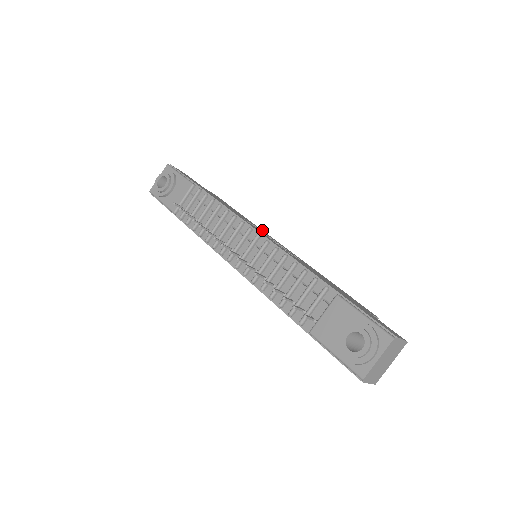
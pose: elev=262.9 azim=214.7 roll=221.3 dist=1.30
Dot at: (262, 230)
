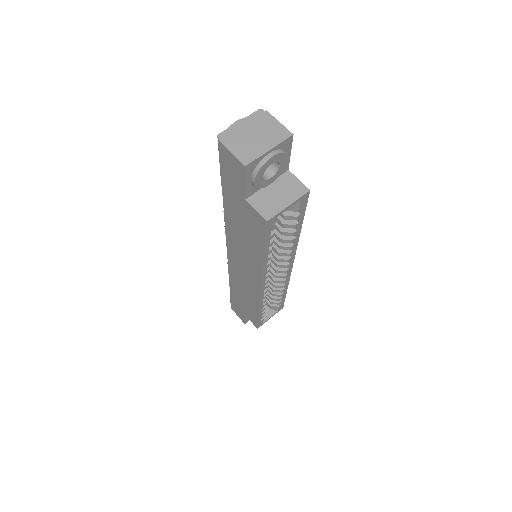
Dot at: occluded
